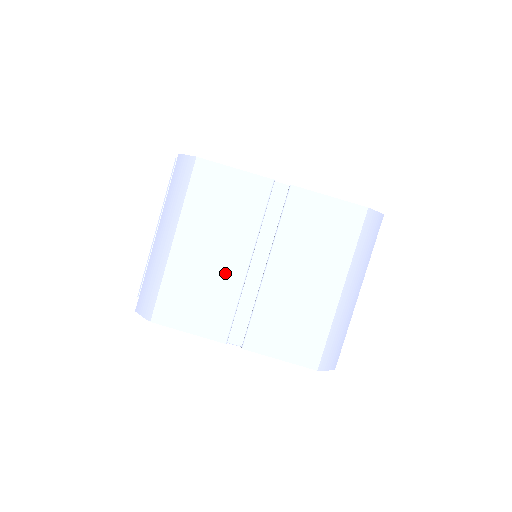
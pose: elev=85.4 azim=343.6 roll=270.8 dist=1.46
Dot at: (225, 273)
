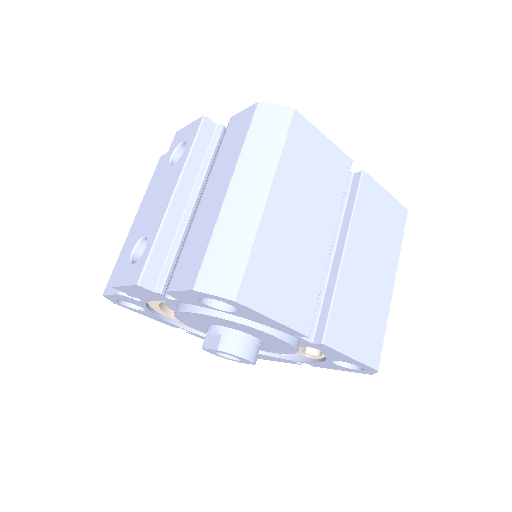
Dot at: (312, 249)
